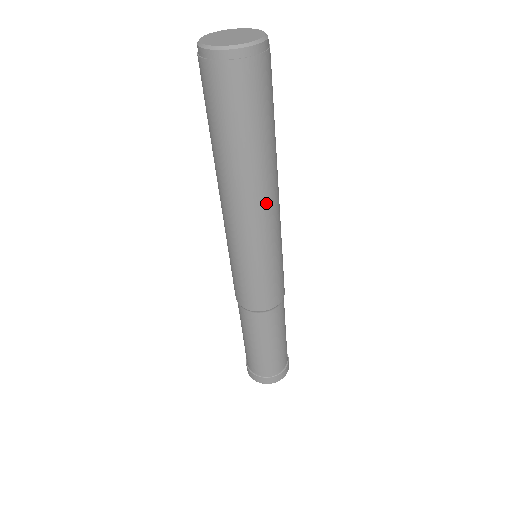
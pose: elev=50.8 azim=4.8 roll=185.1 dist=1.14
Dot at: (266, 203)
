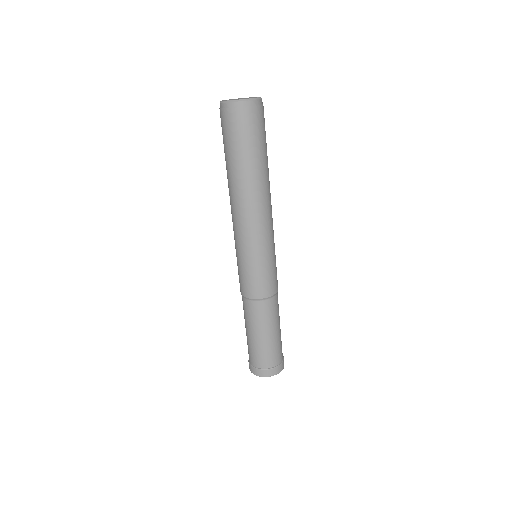
Dot at: (270, 202)
